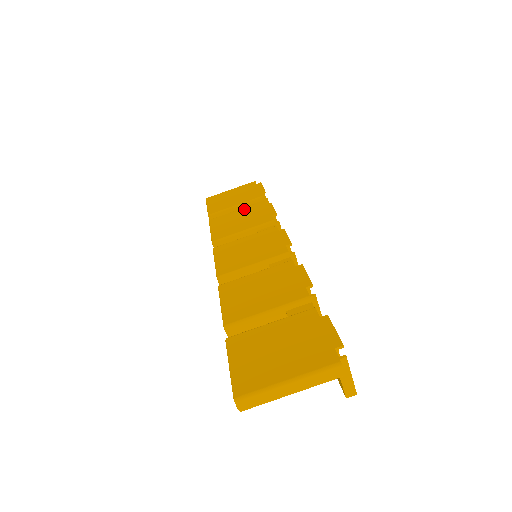
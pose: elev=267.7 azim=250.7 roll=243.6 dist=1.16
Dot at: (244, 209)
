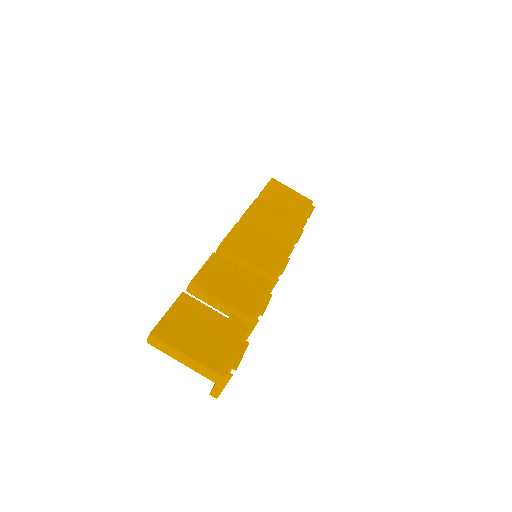
Dot at: (284, 215)
